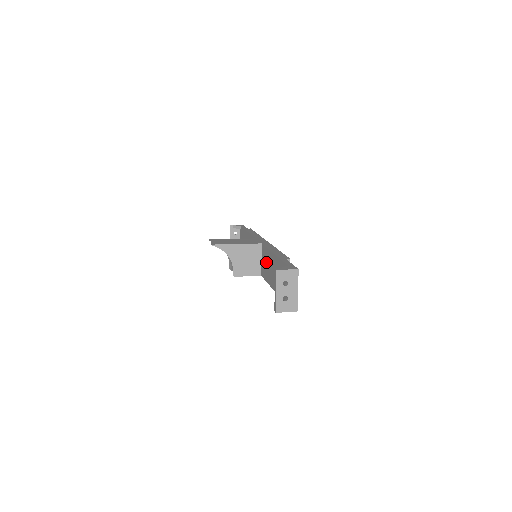
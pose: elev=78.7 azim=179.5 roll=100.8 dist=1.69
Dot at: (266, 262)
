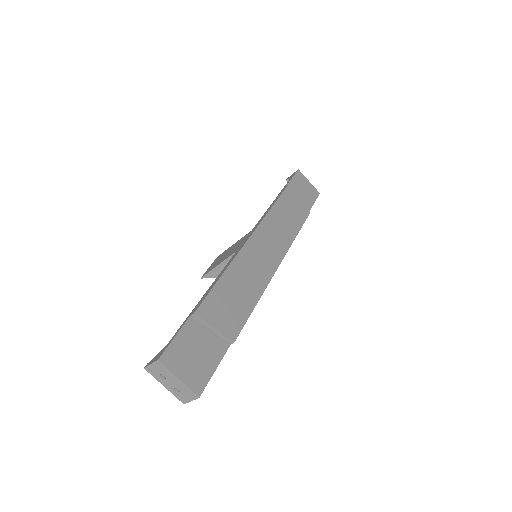
Dot at: occluded
